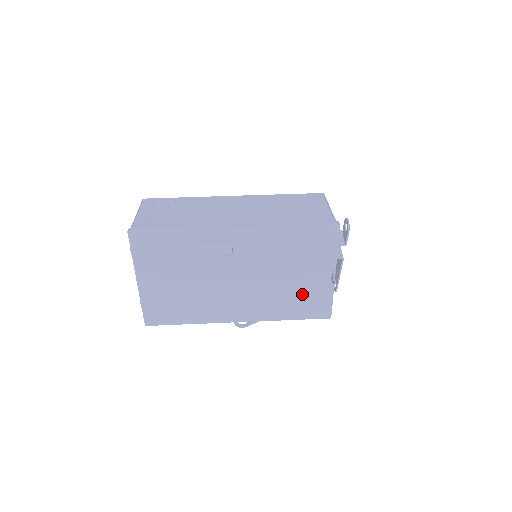
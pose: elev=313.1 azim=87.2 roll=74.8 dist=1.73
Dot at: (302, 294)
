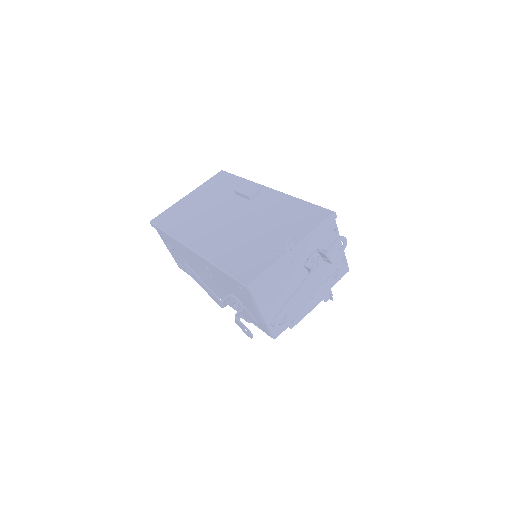
Dot at: (253, 250)
